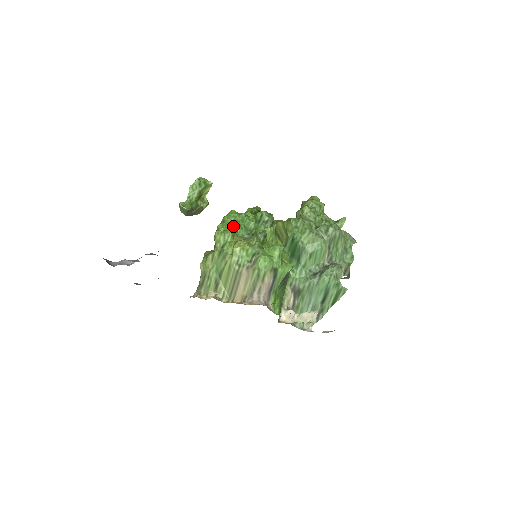
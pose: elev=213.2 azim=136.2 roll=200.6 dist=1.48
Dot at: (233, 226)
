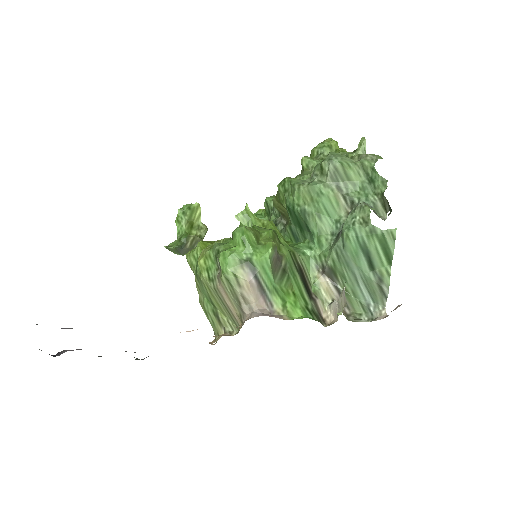
Dot at: occluded
